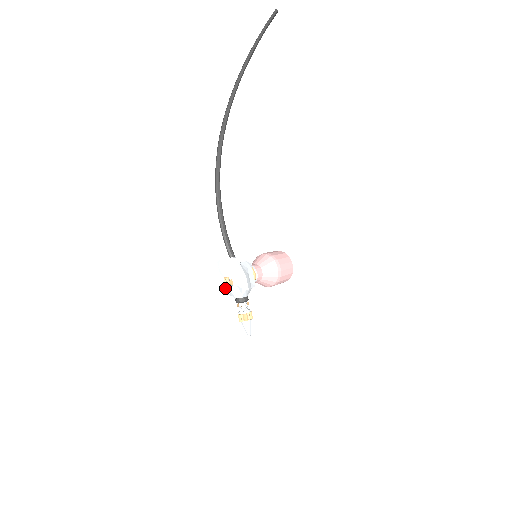
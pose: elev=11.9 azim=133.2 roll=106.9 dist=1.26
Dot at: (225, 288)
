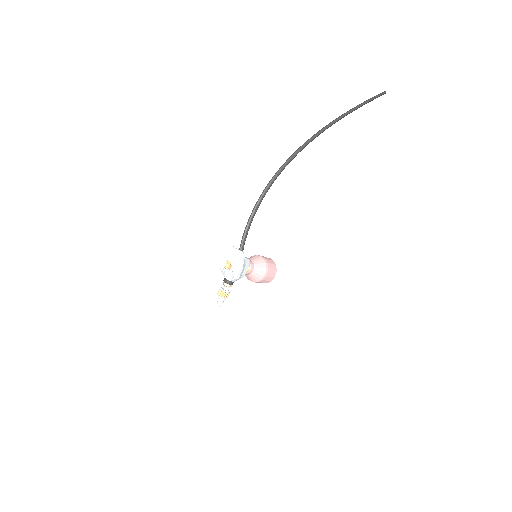
Dot at: (223, 267)
